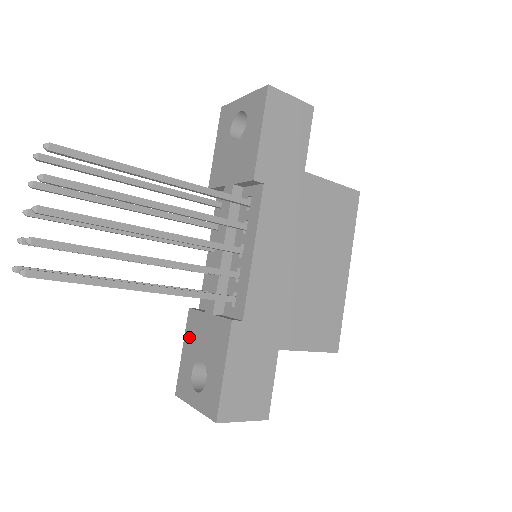
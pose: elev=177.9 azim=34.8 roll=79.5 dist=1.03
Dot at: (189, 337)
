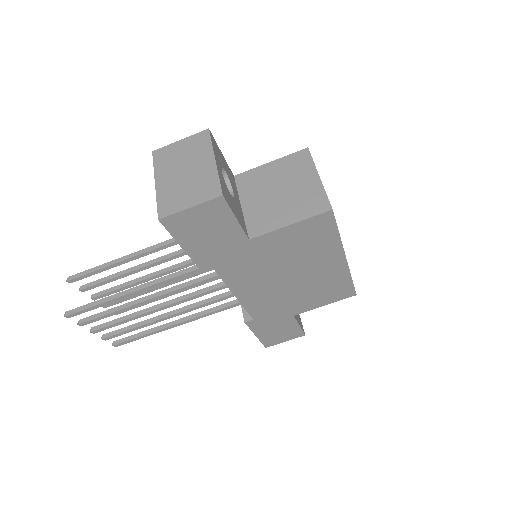
Dot at: occluded
